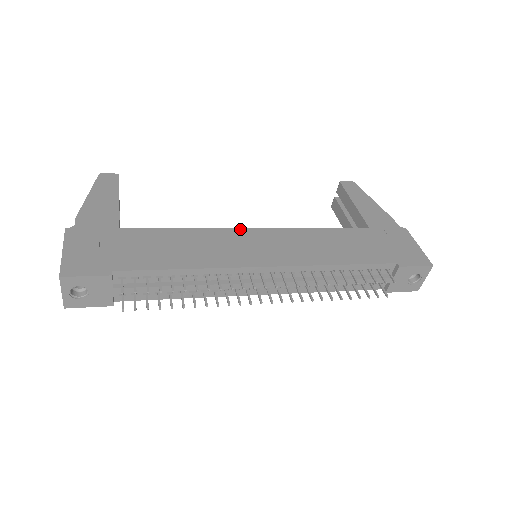
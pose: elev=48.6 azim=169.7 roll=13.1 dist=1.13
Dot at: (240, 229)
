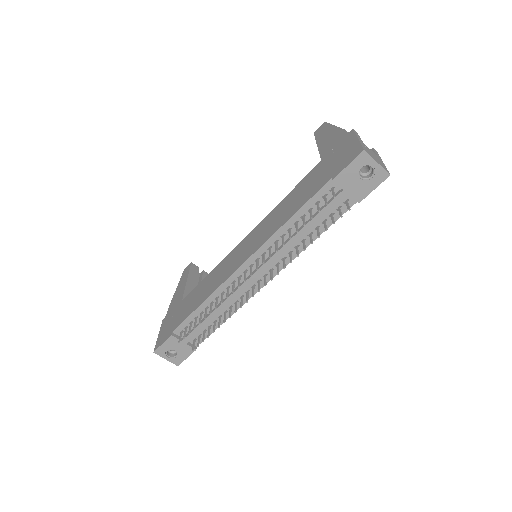
Dot at: (236, 247)
